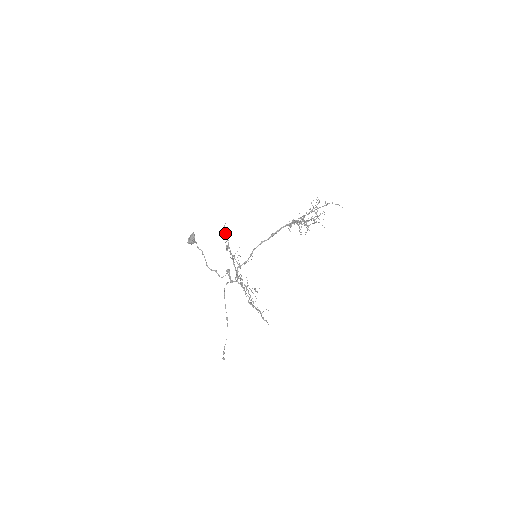
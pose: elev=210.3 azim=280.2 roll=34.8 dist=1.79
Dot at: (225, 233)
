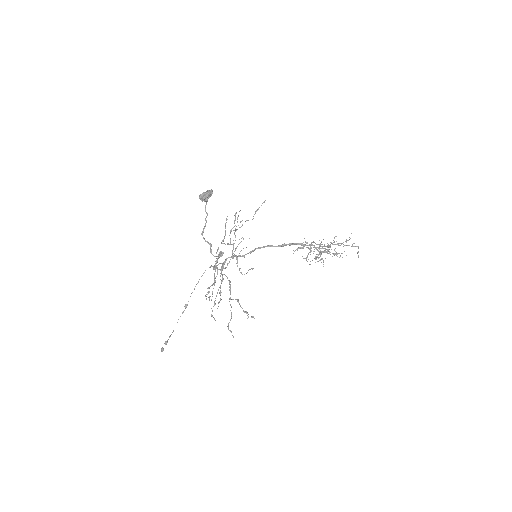
Dot at: (236, 213)
